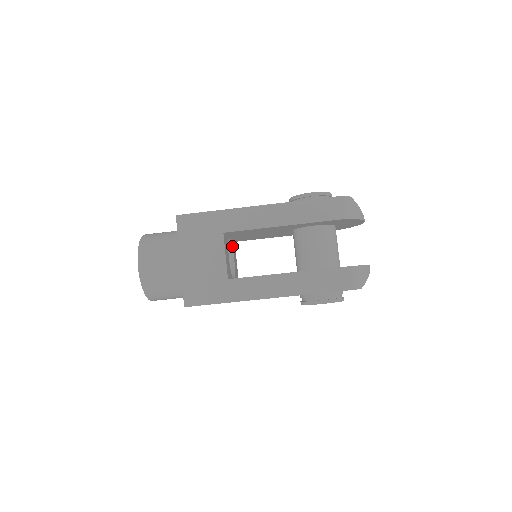
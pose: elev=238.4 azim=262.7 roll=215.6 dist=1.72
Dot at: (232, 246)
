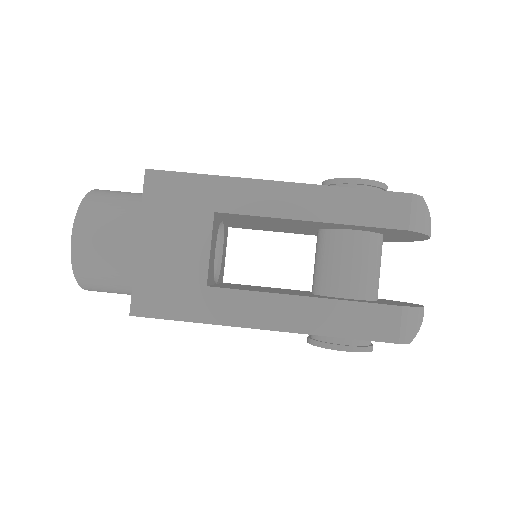
Dot at: (223, 233)
